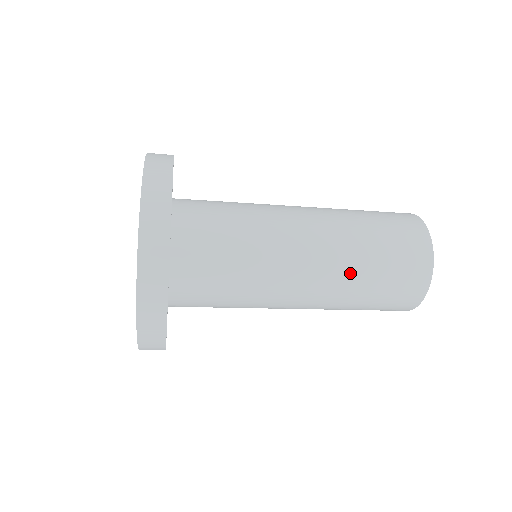
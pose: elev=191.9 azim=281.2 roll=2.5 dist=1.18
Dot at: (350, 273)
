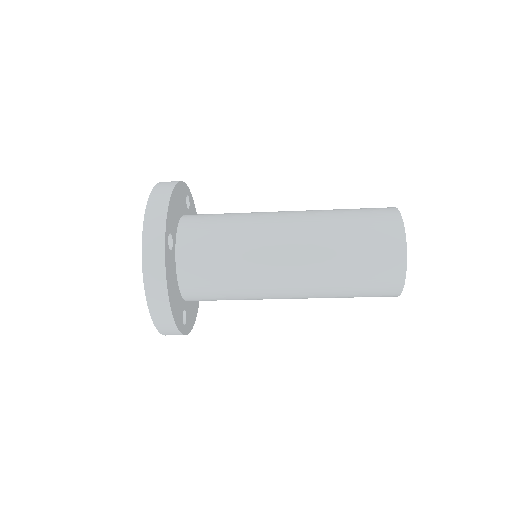
Dot at: (325, 229)
